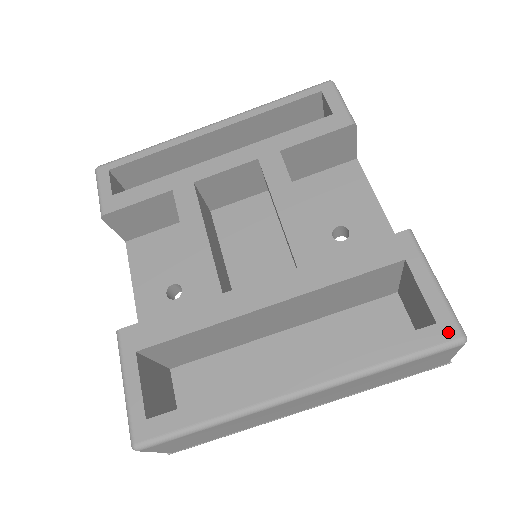
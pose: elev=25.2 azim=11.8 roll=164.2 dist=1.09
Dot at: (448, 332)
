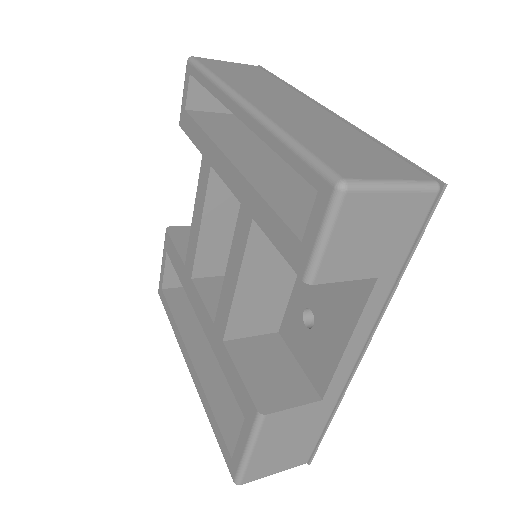
Dot at: (232, 469)
